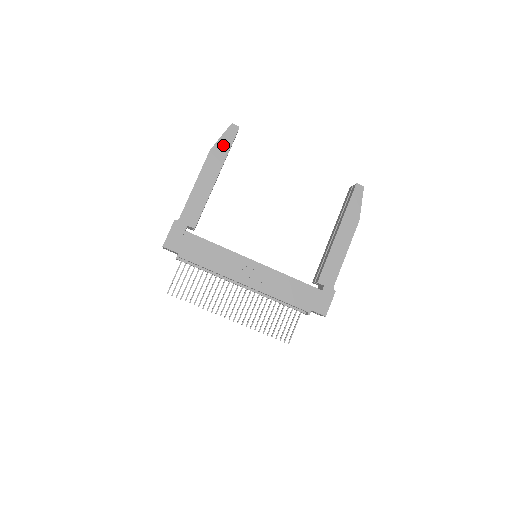
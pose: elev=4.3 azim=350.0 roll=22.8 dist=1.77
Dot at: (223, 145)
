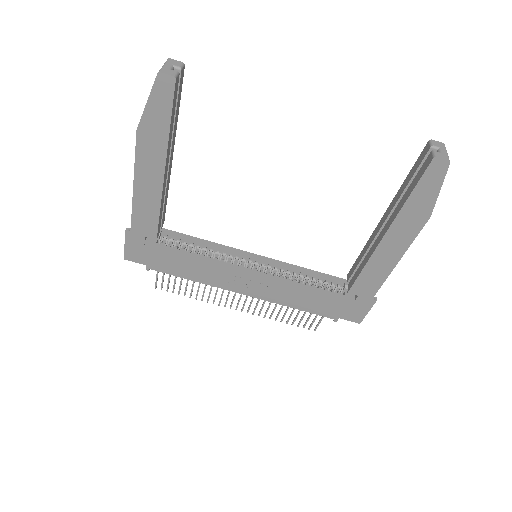
Dot at: (156, 117)
